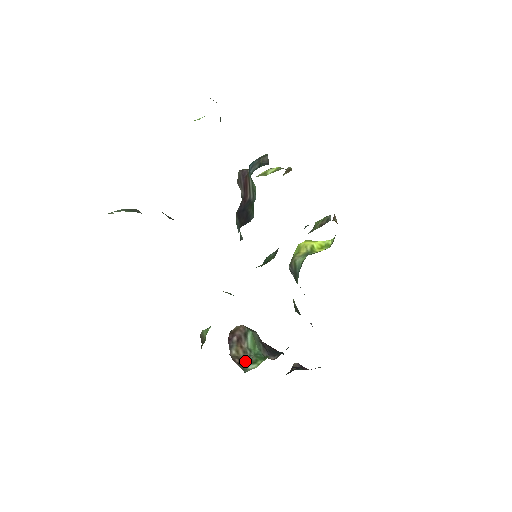
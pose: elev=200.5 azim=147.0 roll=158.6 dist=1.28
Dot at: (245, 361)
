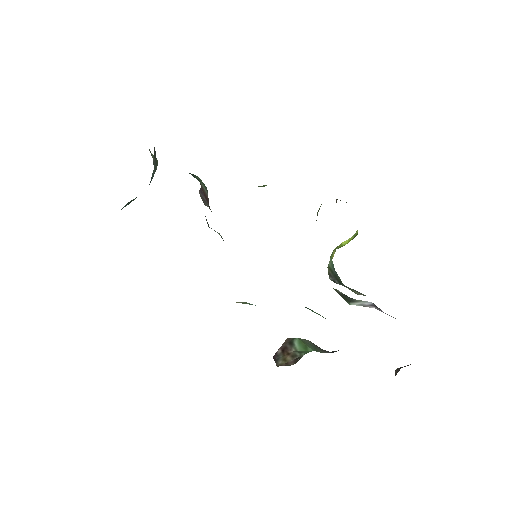
Dot at: (294, 361)
